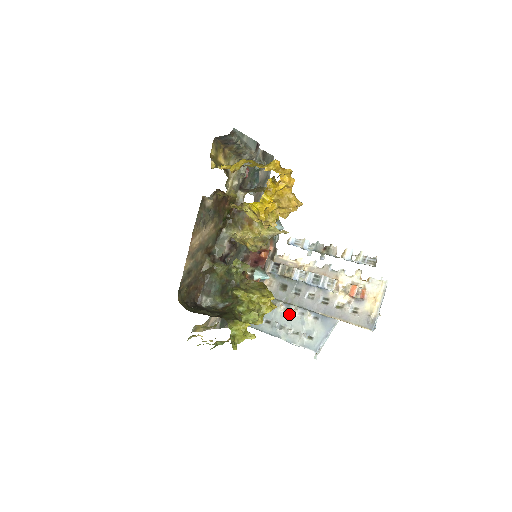
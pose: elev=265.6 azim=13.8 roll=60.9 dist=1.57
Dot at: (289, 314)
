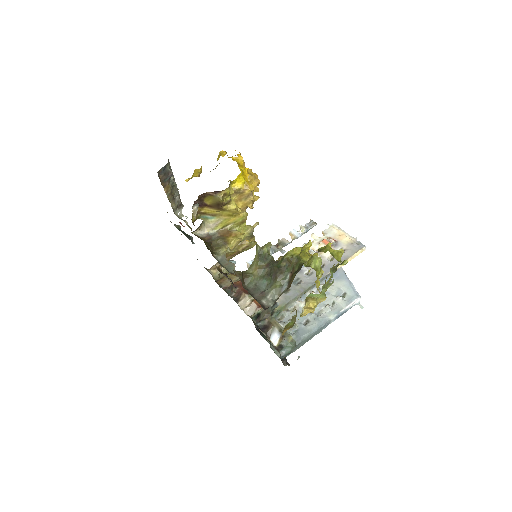
Dot at: occluded
